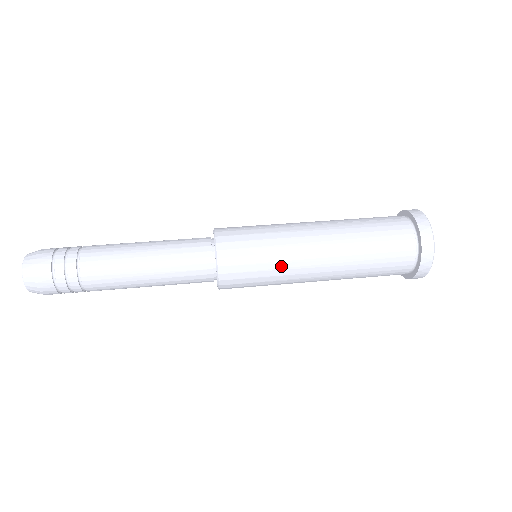
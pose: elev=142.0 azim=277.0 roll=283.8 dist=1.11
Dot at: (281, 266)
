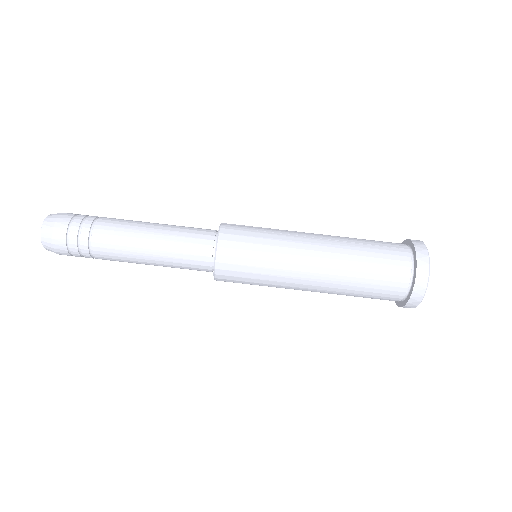
Dot at: (275, 273)
